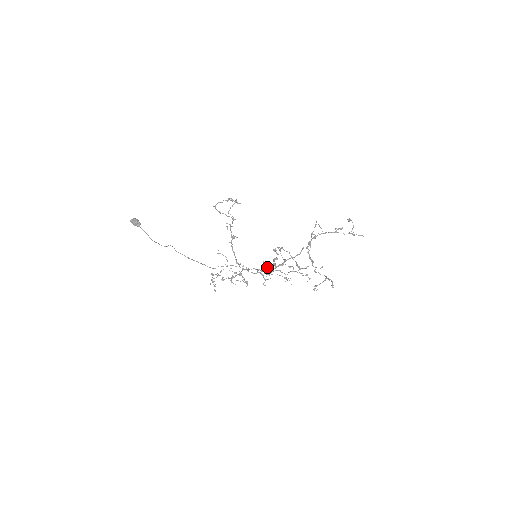
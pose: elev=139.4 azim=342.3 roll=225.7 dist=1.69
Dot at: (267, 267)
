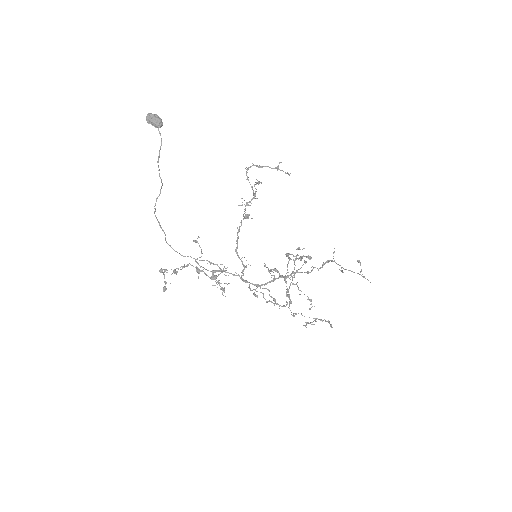
Dot at: occluded
